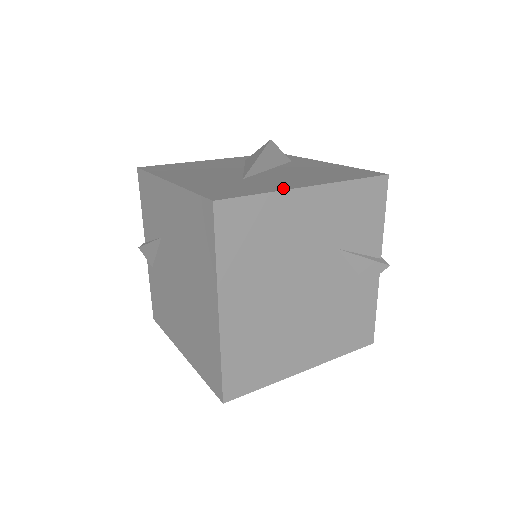
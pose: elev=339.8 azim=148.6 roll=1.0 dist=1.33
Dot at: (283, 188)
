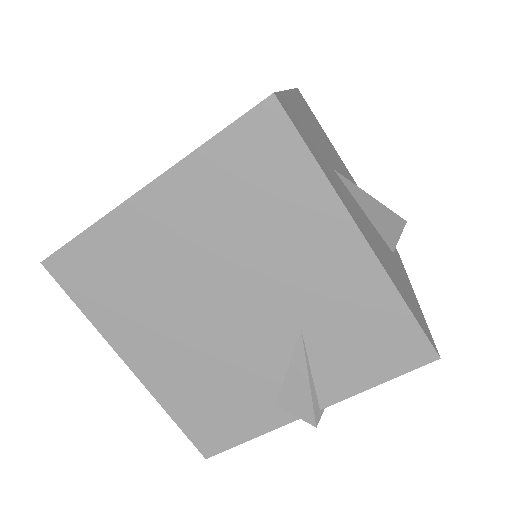
Dot at: (341, 197)
